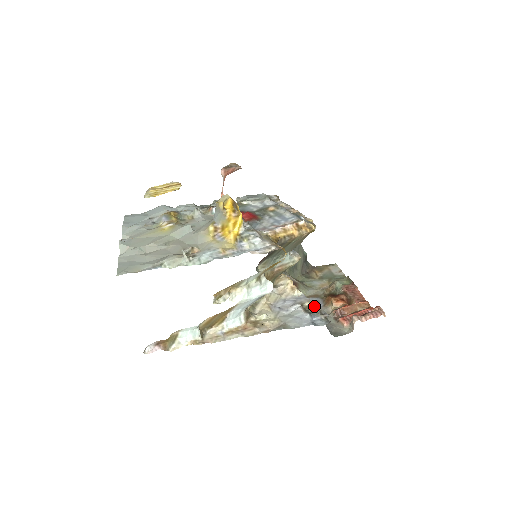
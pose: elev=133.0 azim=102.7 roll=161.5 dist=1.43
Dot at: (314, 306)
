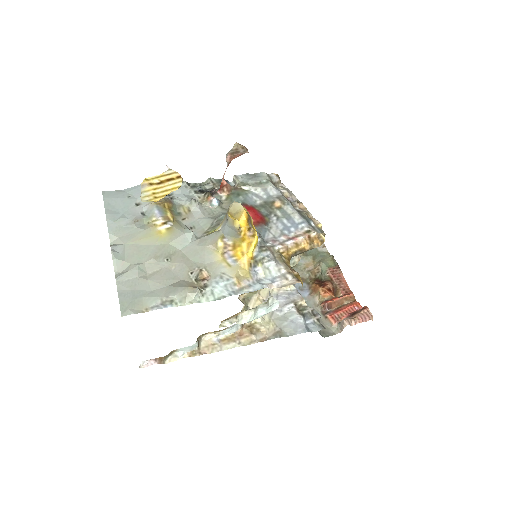
Dot at: (306, 305)
